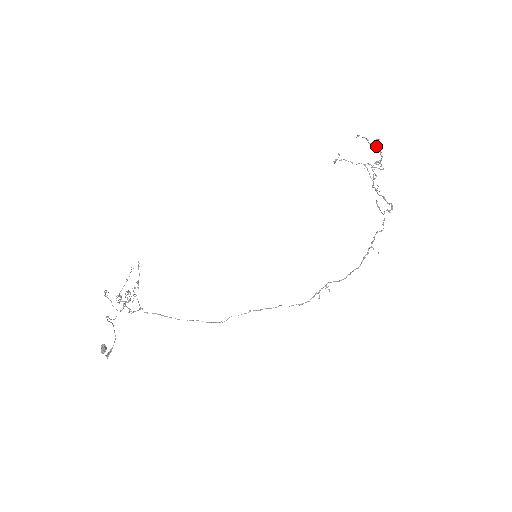
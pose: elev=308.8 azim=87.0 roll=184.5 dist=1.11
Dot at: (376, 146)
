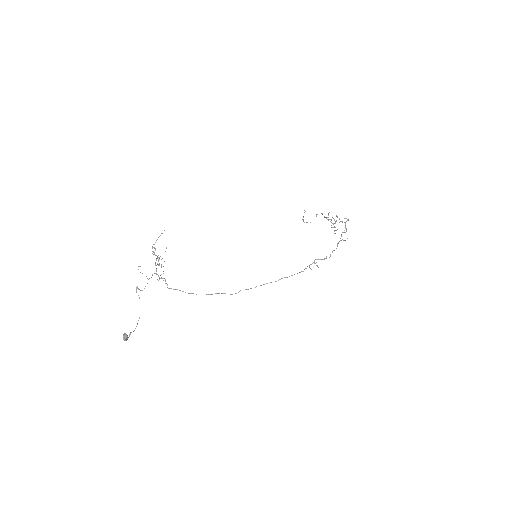
Dot at: occluded
